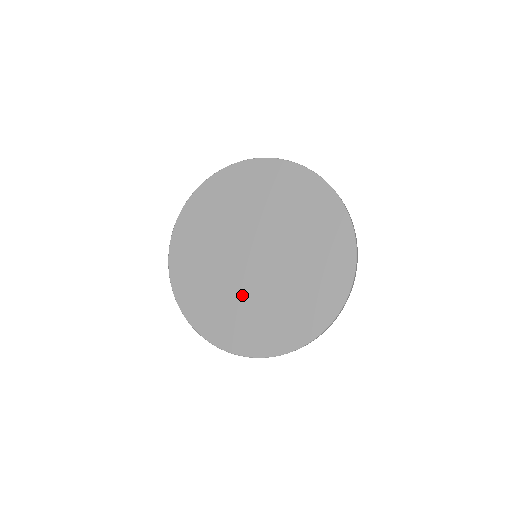
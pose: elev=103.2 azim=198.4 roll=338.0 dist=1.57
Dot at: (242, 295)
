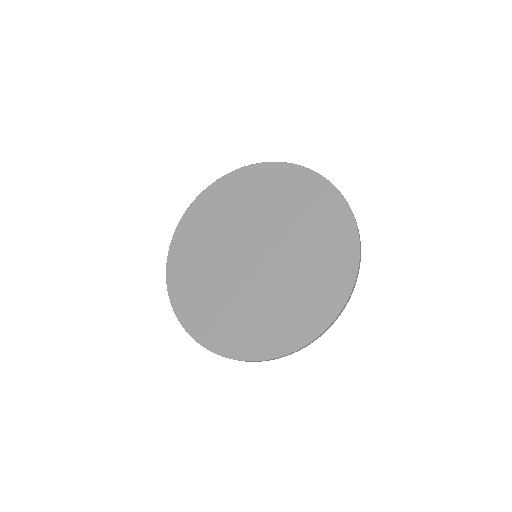
Dot at: (241, 296)
